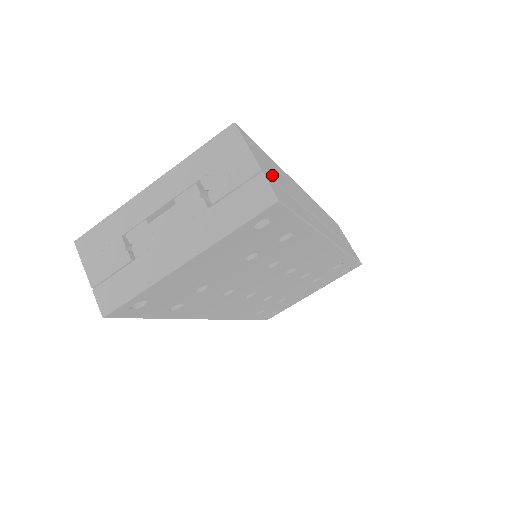
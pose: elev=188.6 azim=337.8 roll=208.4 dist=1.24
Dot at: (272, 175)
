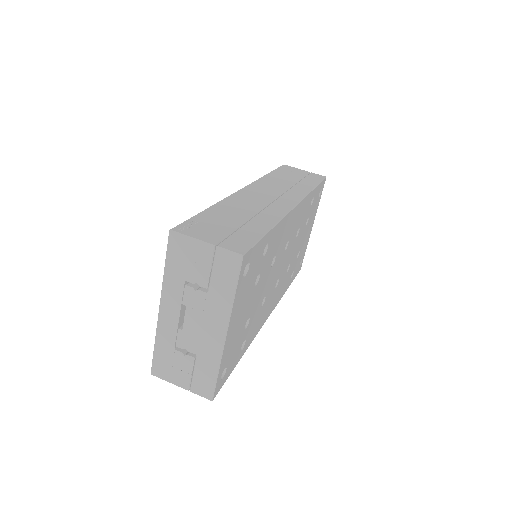
Dot at: (222, 232)
